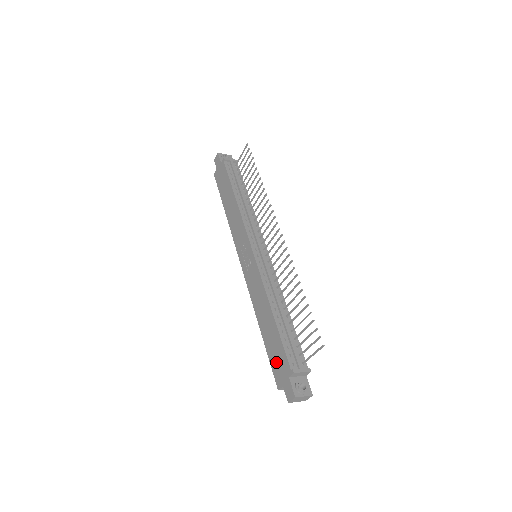
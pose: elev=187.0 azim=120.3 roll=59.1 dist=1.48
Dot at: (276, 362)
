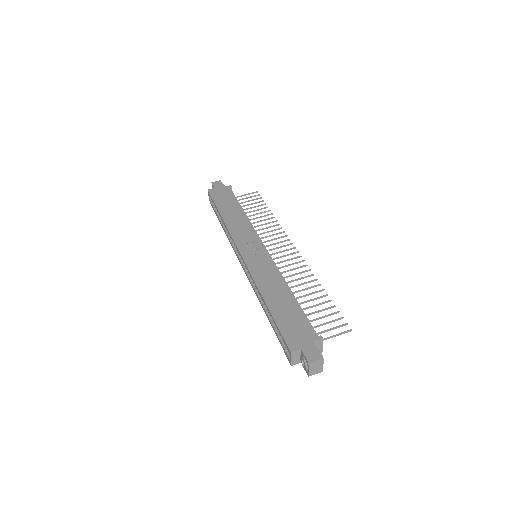
Dot at: (292, 329)
